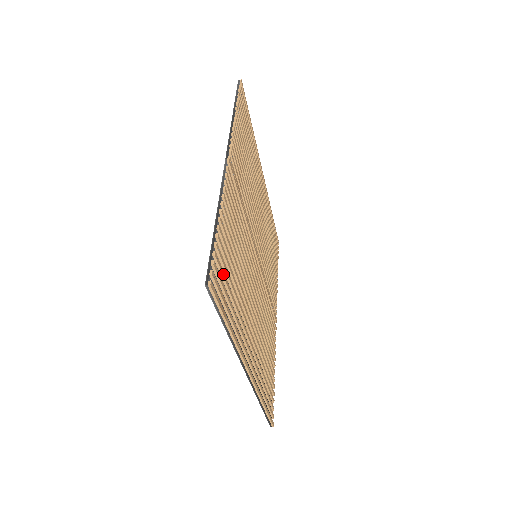
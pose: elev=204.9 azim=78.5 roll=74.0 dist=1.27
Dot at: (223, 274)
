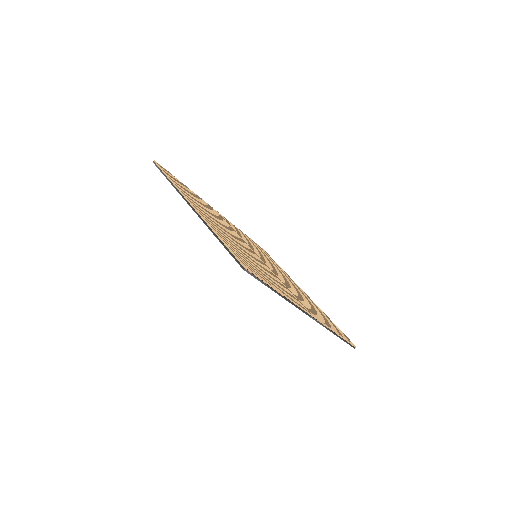
Dot at: (175, 179)
